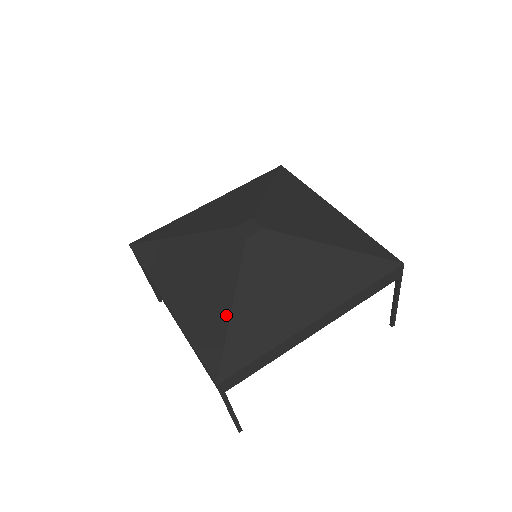
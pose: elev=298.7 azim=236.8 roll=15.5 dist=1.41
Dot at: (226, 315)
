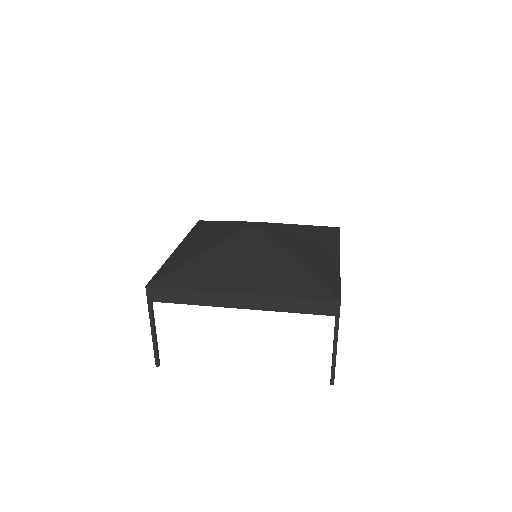
Dot at: (191, 258)
